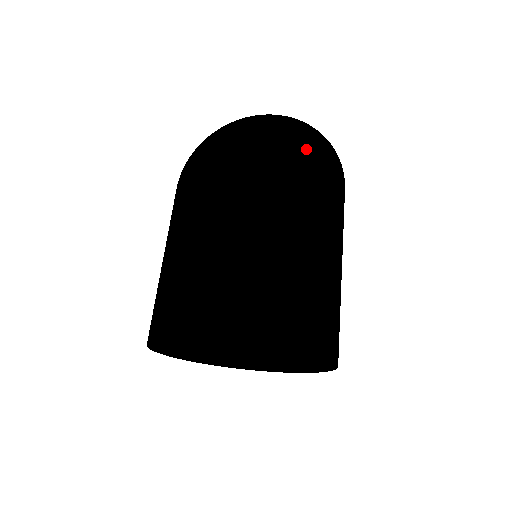
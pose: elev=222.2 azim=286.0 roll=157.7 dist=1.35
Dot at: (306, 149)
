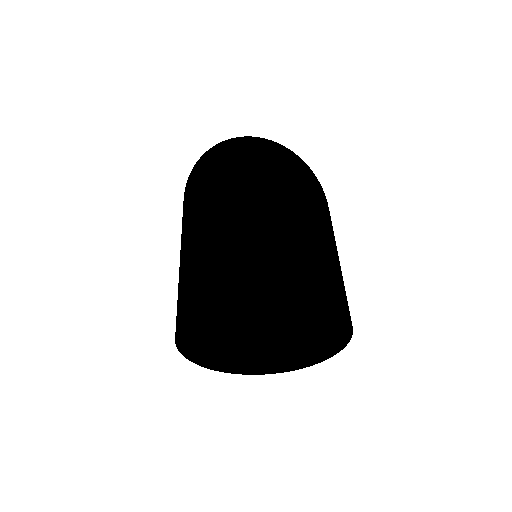
Dot at: (244, 153)
